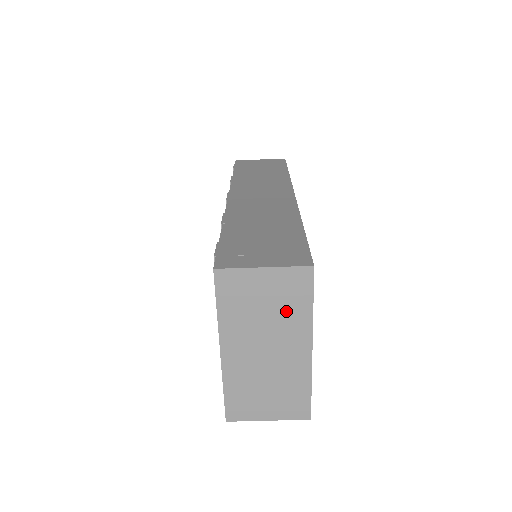
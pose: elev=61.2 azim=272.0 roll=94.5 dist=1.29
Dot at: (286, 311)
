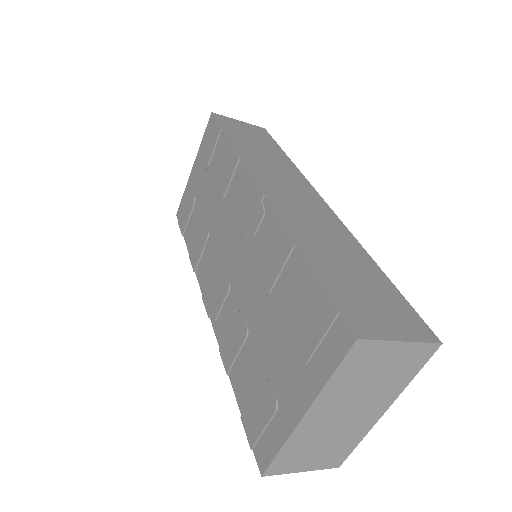
Dot at: (390, 381)
